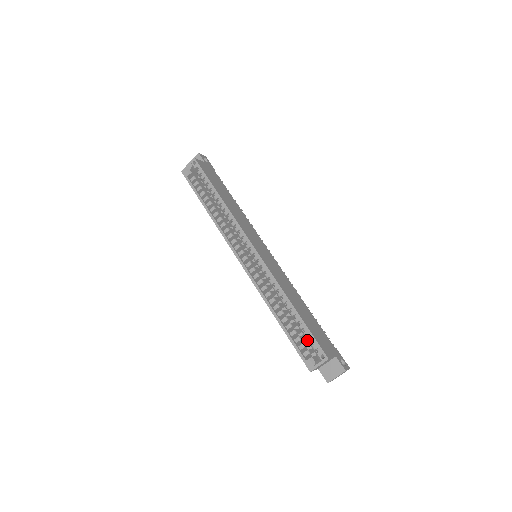
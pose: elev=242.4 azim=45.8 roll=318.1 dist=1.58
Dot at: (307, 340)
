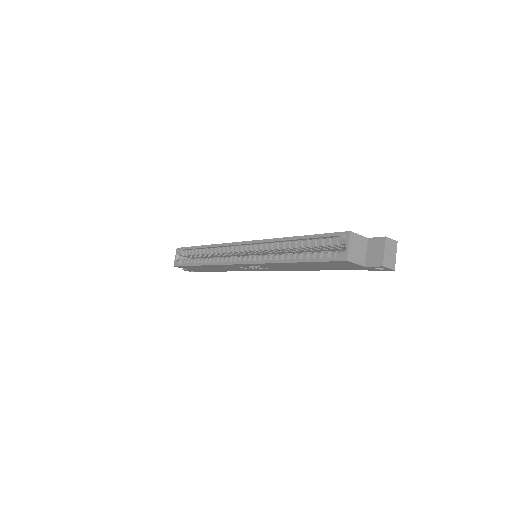
Dot at: occluded
